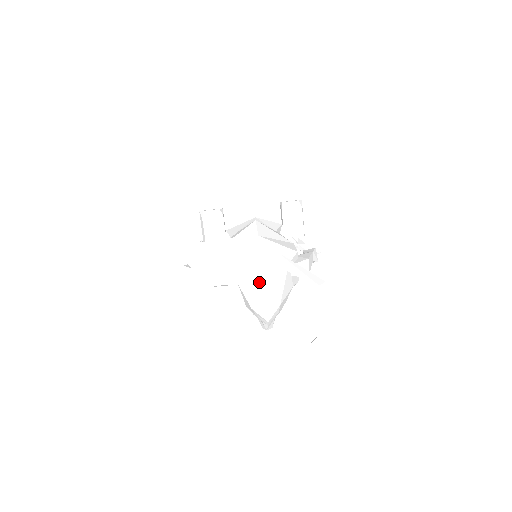
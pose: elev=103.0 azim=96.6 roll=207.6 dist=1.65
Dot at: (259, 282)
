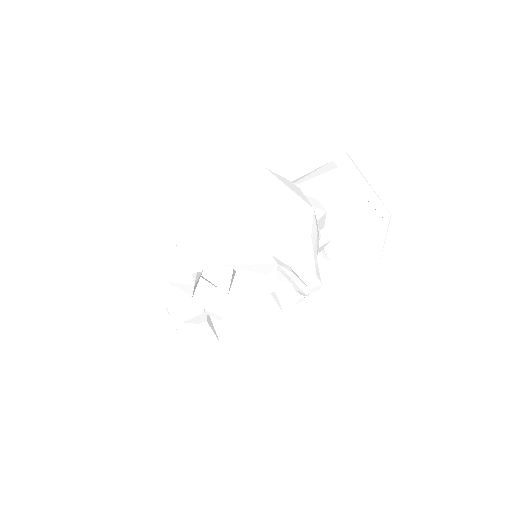
Dot at: (273, 189)
